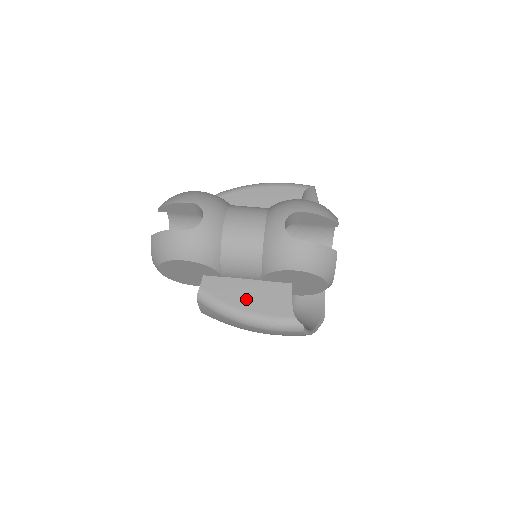
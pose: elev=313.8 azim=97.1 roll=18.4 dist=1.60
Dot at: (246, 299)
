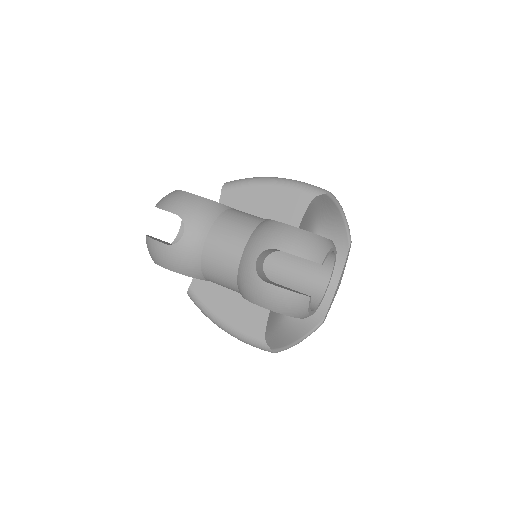
Dot at: (226, 310)
